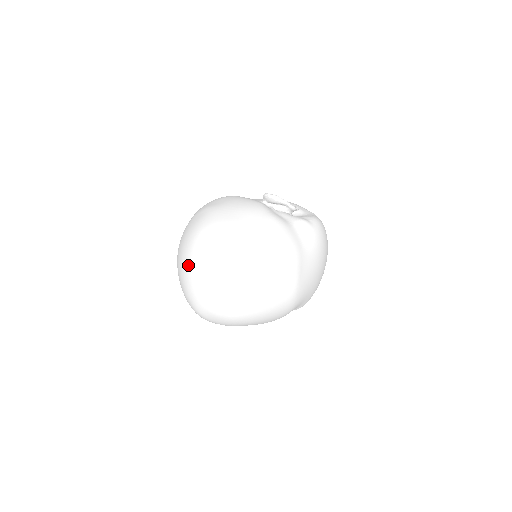
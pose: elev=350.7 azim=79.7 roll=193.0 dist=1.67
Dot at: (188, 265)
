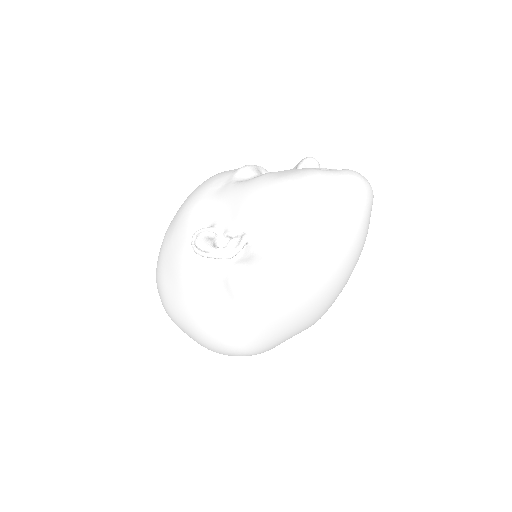
Dot at: occluded
